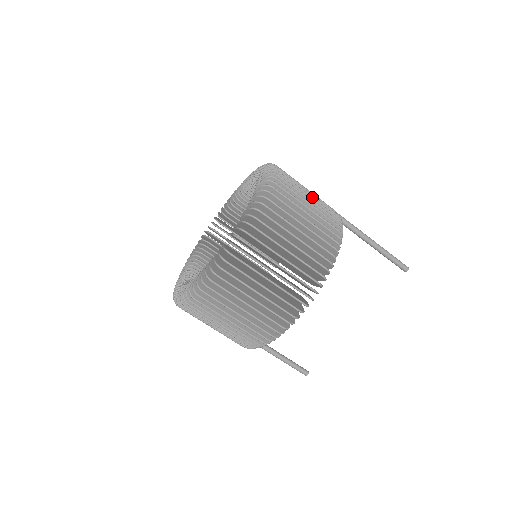
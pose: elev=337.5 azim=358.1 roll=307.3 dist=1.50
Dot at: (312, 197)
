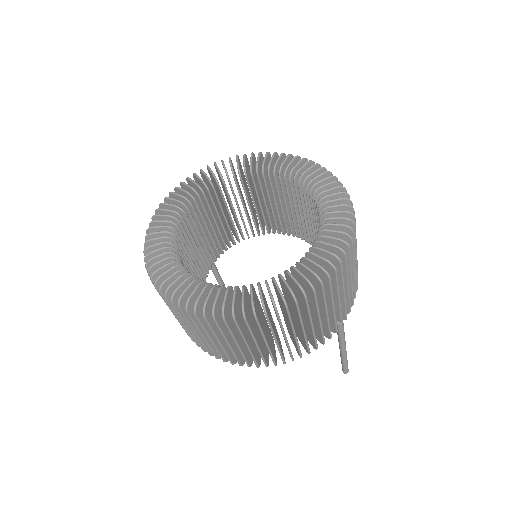
Dot at: (328, 316)
